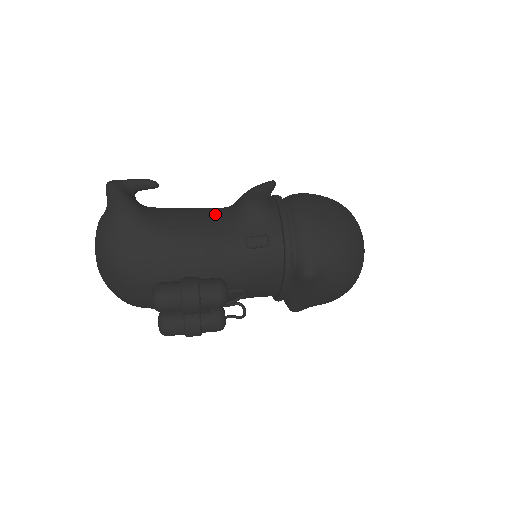
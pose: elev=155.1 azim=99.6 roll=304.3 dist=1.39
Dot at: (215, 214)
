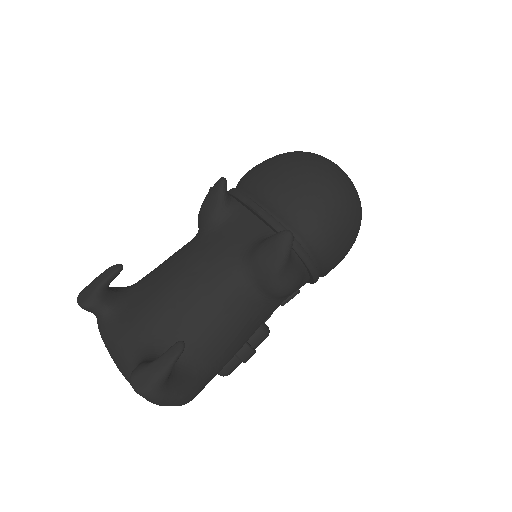
Dot at: (248, 310)
